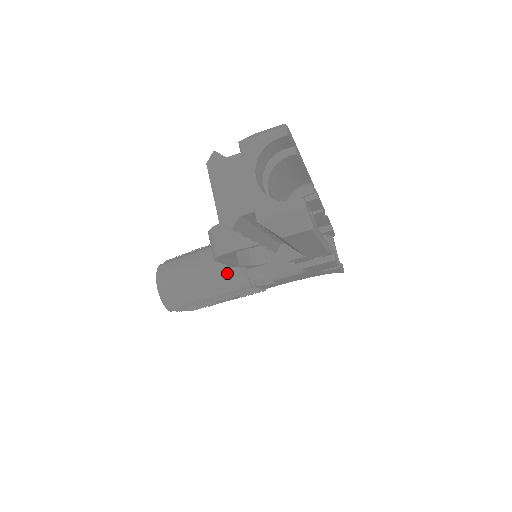
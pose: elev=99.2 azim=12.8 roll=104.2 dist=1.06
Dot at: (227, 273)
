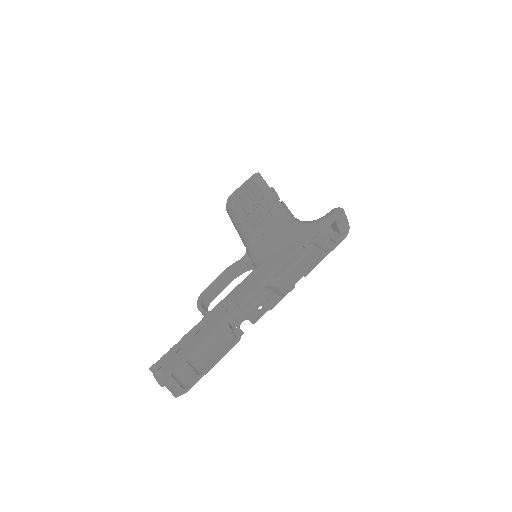
Dot at: occluded
